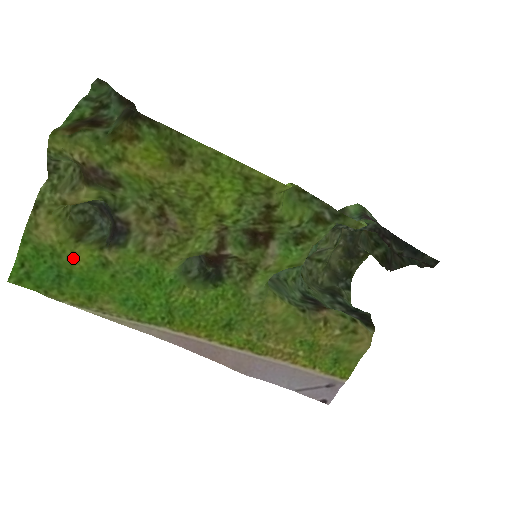
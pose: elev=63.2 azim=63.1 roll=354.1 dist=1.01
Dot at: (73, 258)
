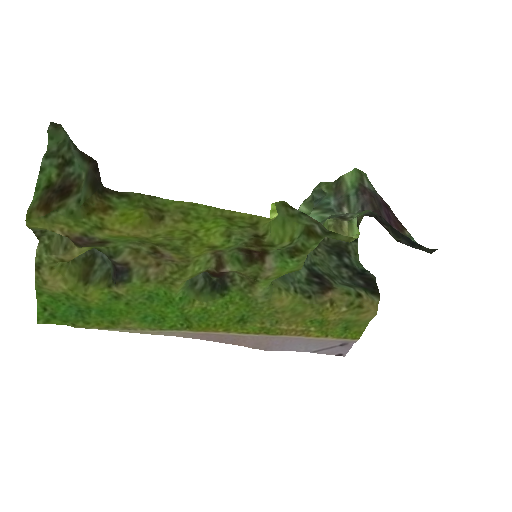
Dot at: (87, 299)
